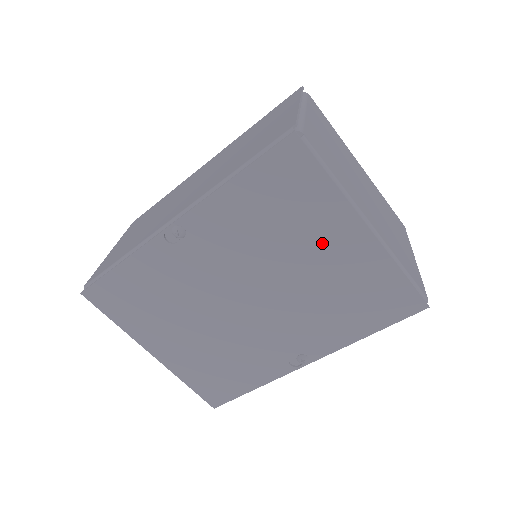
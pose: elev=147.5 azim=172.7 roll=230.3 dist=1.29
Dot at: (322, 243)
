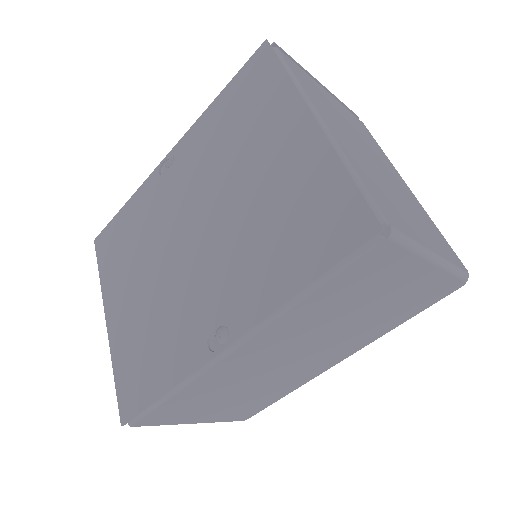
Dot at: (269, 148)
